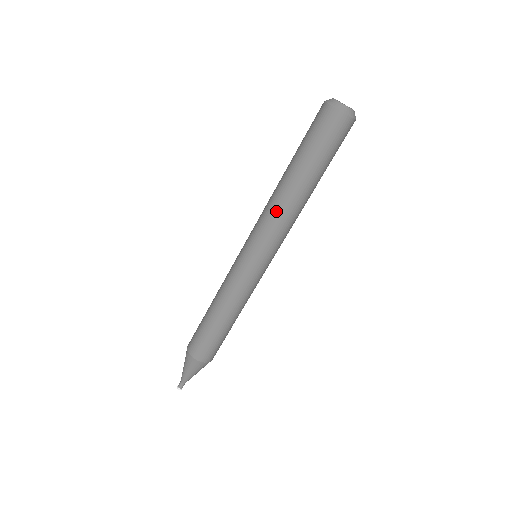
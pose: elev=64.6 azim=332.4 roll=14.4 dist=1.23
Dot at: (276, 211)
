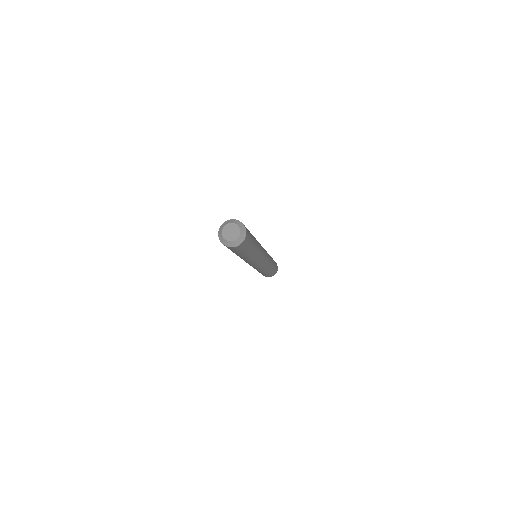
Dot at: occluded
